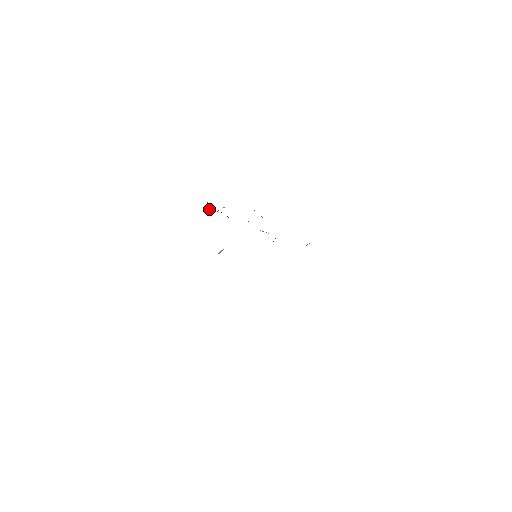
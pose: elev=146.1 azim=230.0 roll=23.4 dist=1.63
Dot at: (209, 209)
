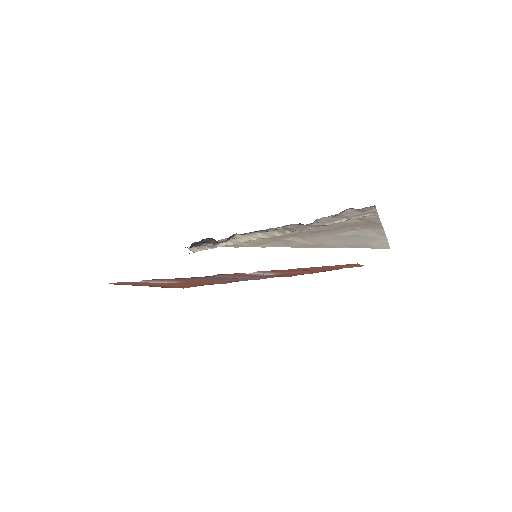
Dot at: (190, 246)
